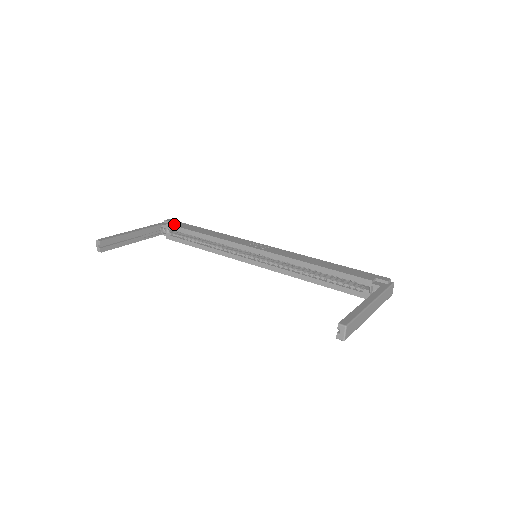
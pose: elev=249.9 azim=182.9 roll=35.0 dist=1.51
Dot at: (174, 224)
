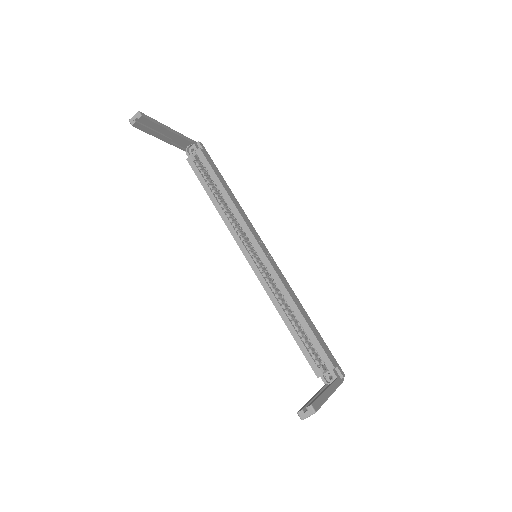
Dot at: (206, 155)
